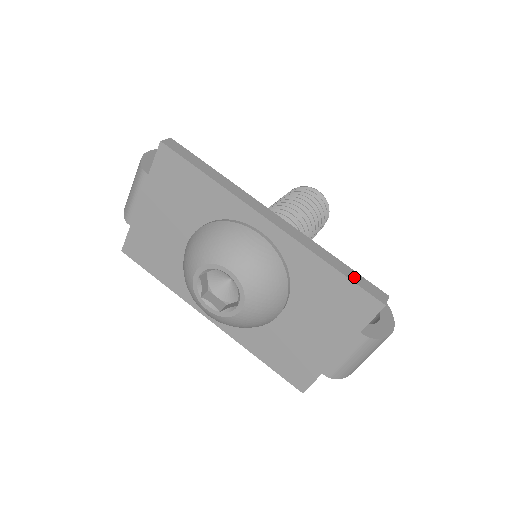
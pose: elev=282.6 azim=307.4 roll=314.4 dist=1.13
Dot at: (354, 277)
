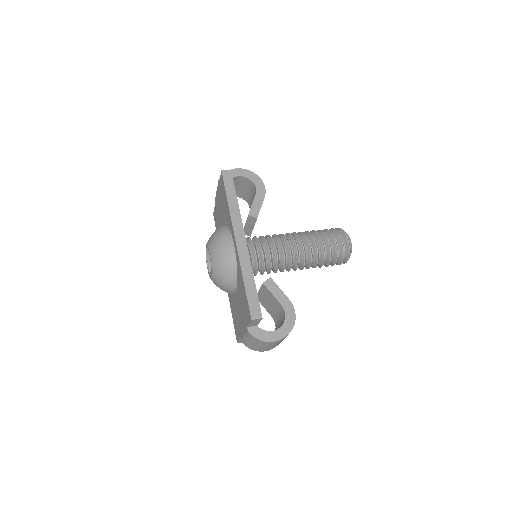
Dot at: (251, 296)
